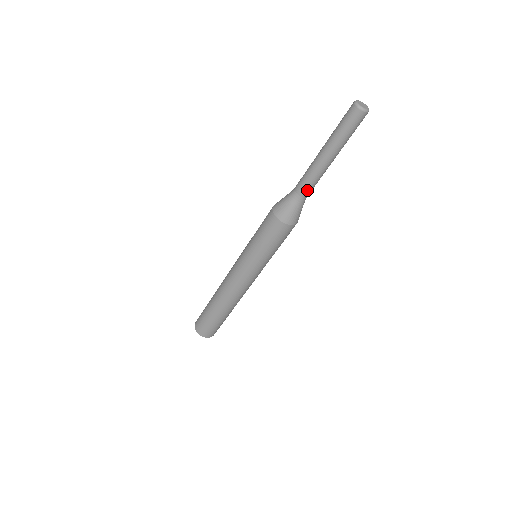
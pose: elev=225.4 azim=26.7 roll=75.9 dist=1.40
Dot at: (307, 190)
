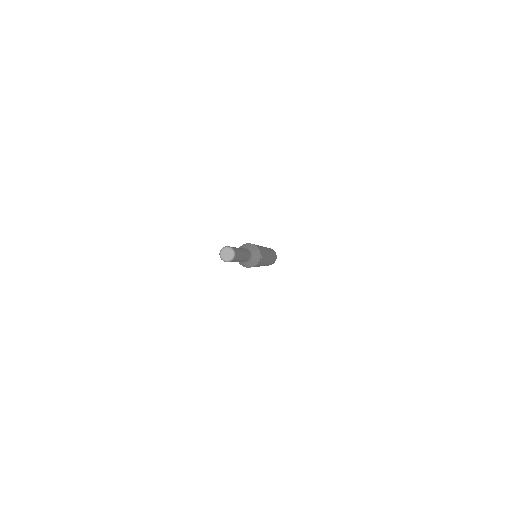
Dot at: (244, 261)
